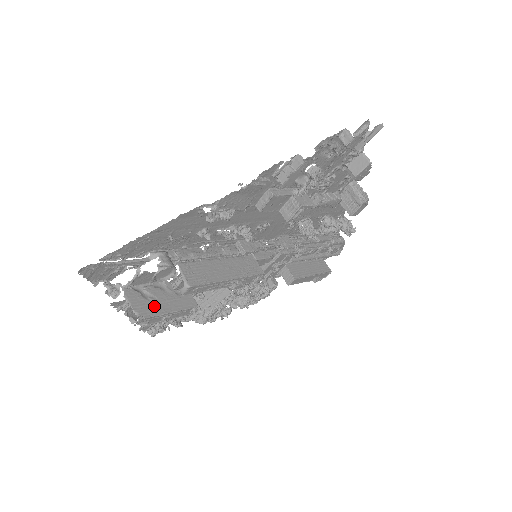
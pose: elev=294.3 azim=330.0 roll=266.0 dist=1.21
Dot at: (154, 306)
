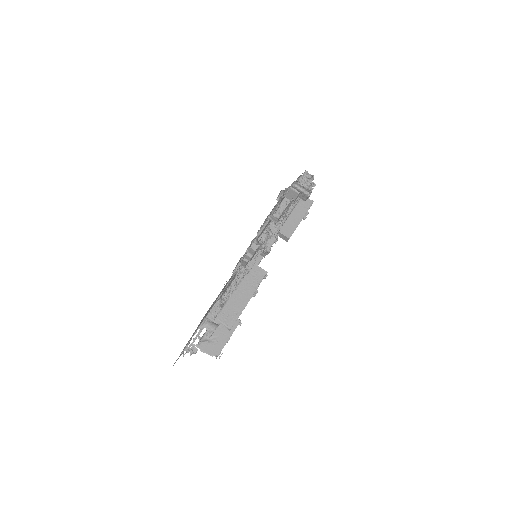
Dot at: (218, 343)
